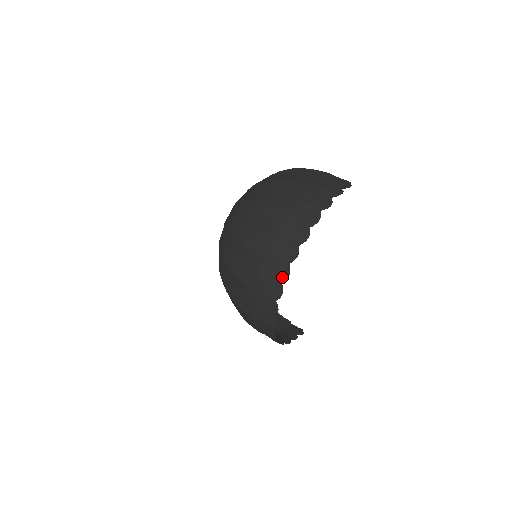
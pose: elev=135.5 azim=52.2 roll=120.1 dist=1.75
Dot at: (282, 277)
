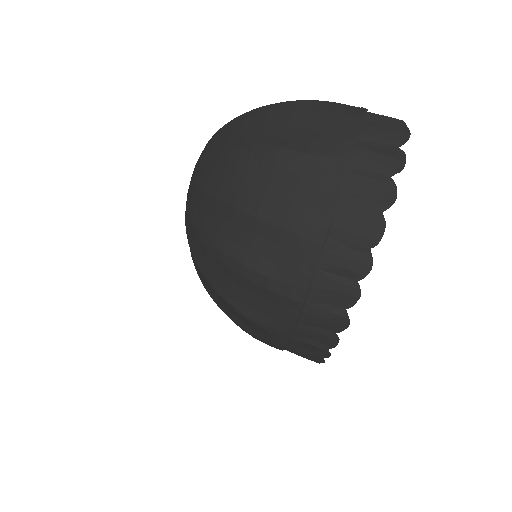
Dot at: (336, 327)
